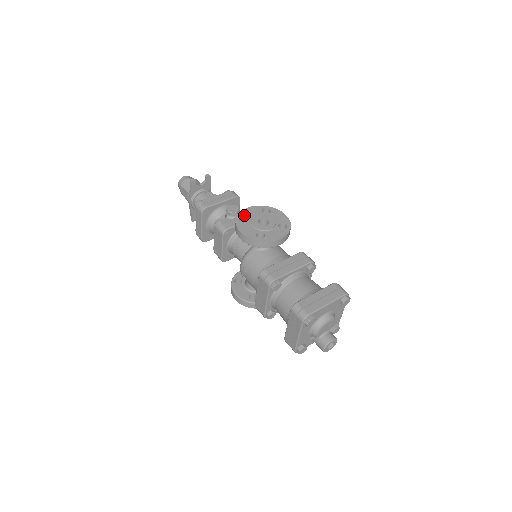
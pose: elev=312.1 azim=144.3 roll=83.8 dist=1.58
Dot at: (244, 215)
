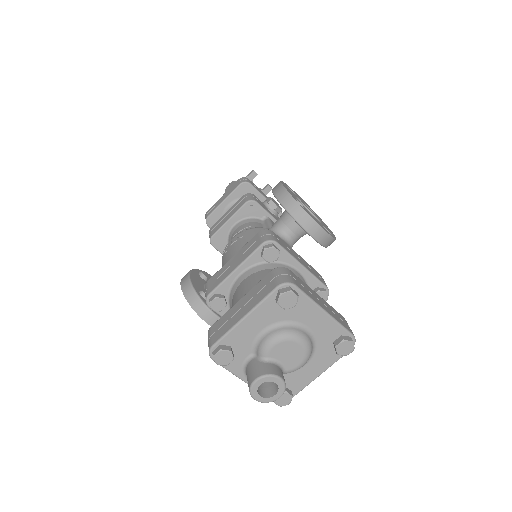
Dot at: occluded
